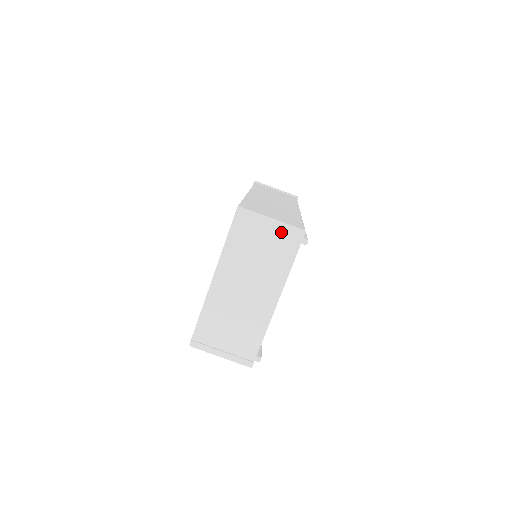
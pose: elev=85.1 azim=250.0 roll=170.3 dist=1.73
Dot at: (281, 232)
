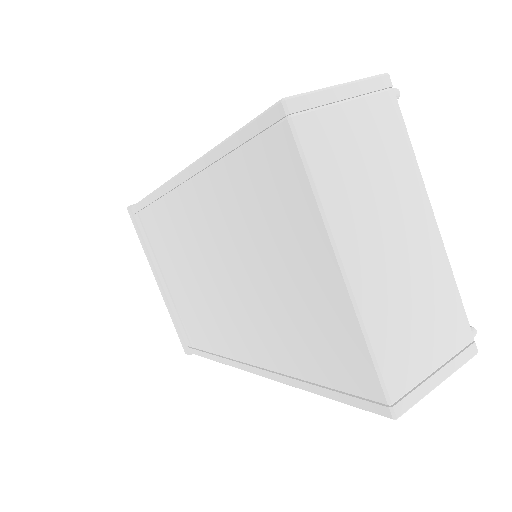
Dot at: (365, 98)
